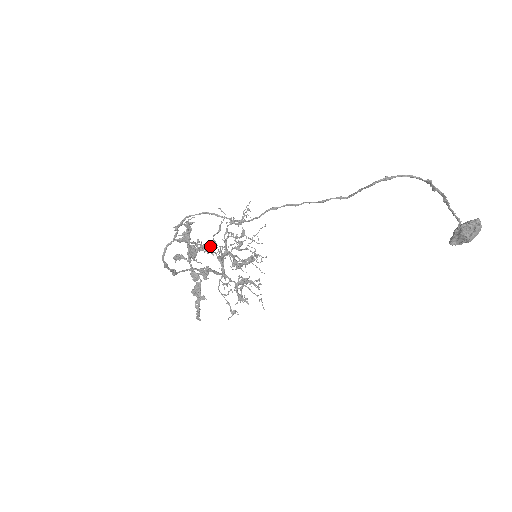
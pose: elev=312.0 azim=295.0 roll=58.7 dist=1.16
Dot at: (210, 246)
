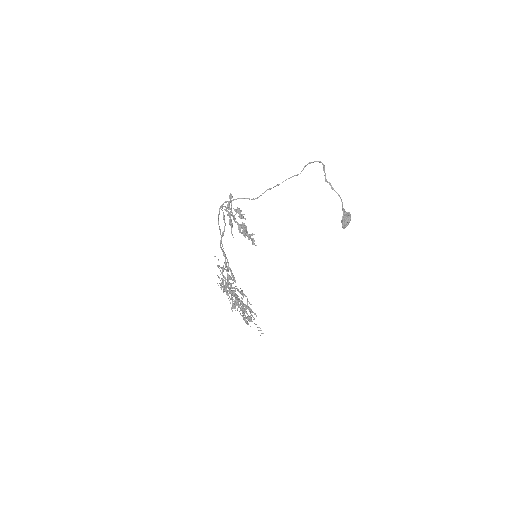
Dot at: (242, 215)
